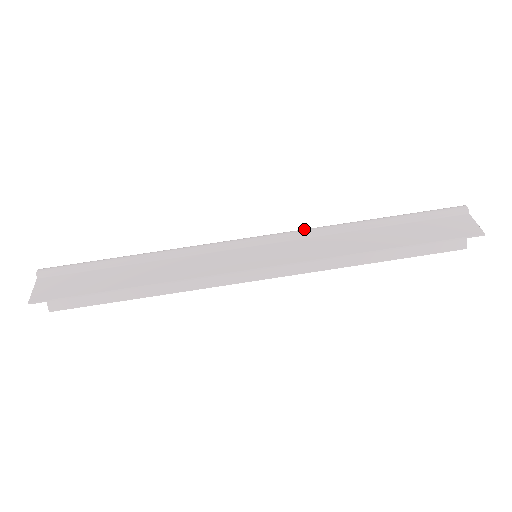
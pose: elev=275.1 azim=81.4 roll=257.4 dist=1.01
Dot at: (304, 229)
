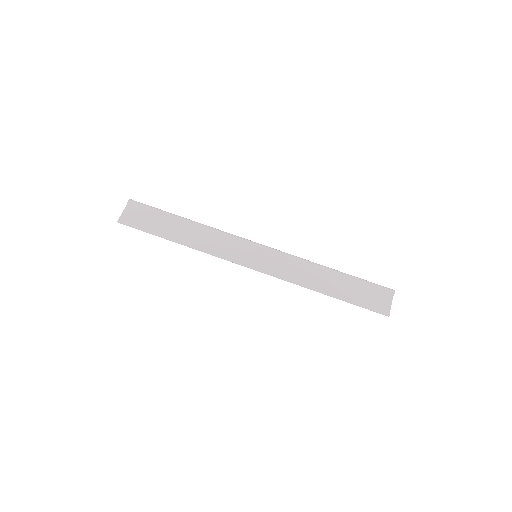
Dot at: (292, 255)
